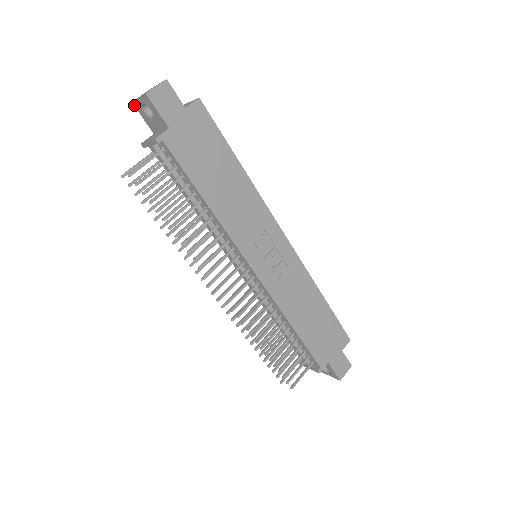
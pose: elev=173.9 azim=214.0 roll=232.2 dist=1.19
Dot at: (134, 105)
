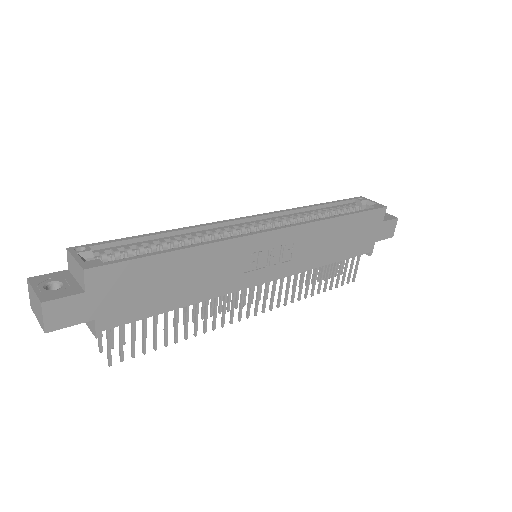
Dot at: occluded
